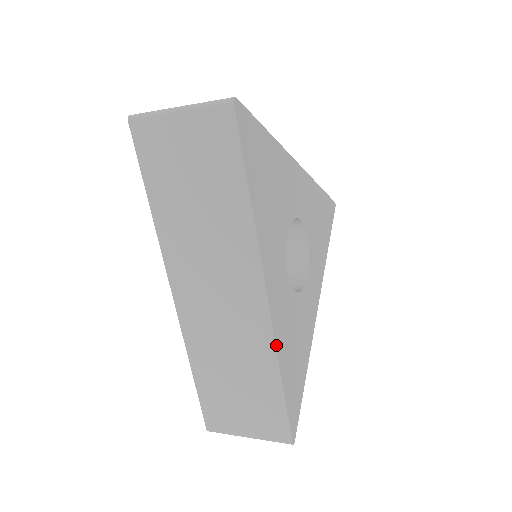
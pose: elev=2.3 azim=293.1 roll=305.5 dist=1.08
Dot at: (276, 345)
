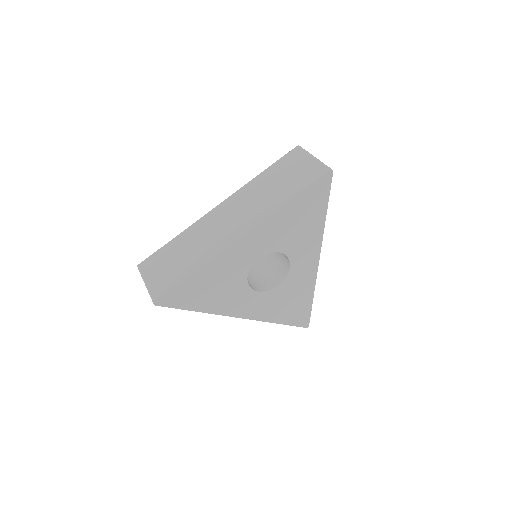
Dot at: (263, 321)
